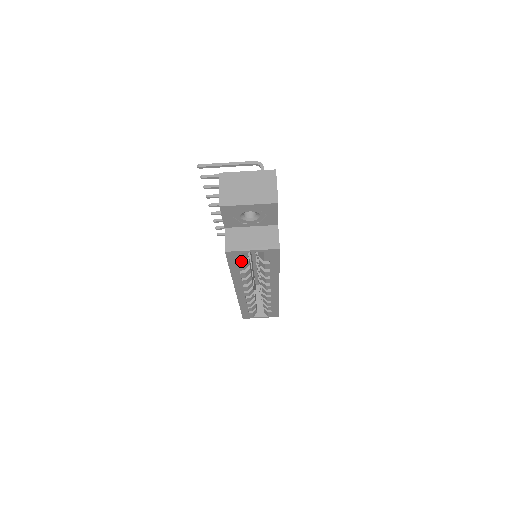
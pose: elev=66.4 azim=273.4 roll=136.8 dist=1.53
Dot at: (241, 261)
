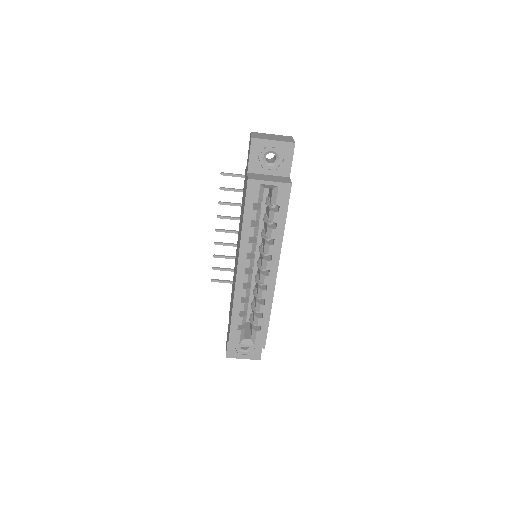
Dot at: (256, 201)
